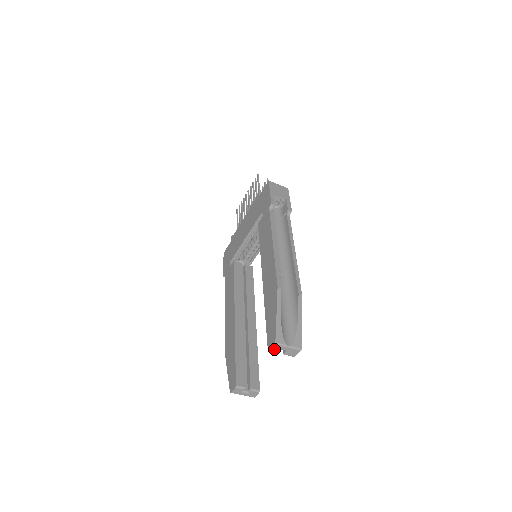
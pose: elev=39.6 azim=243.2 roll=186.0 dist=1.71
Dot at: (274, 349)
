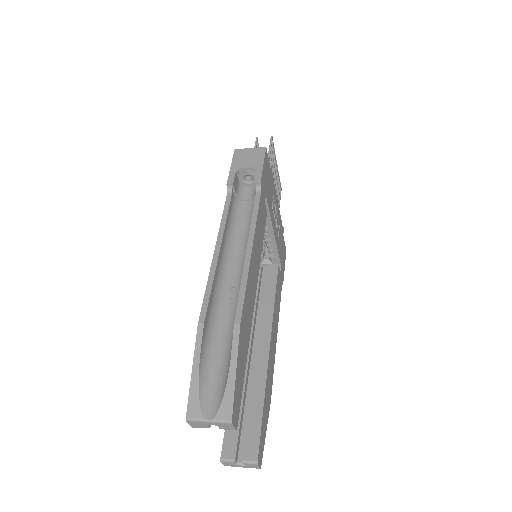
Dot at: (195, 425)
